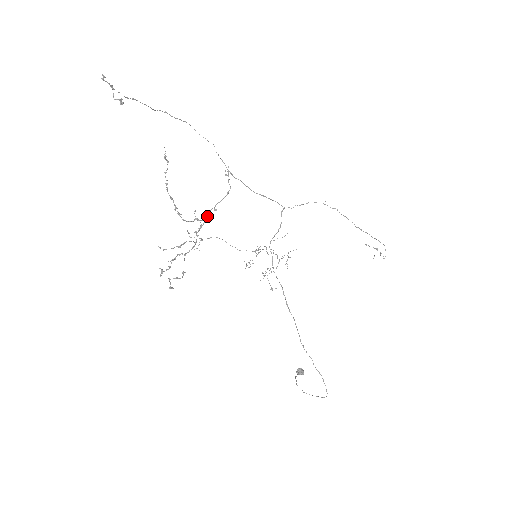
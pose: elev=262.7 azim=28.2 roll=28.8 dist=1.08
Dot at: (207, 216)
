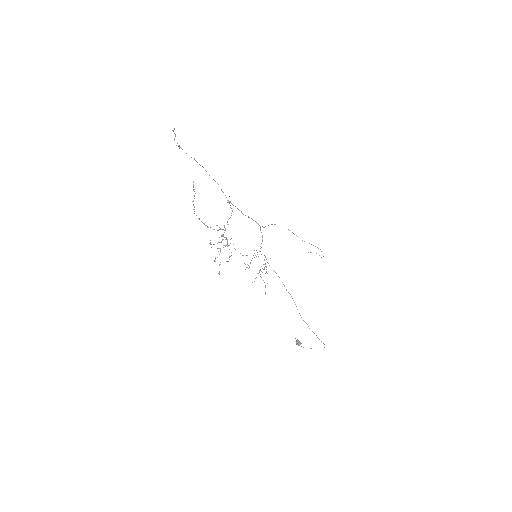
Dot at: (225, 228)
